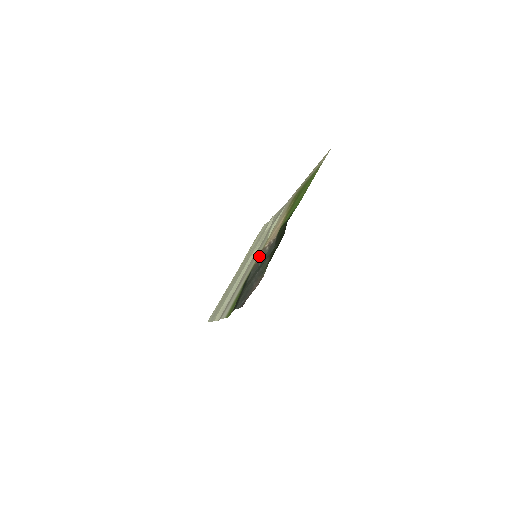
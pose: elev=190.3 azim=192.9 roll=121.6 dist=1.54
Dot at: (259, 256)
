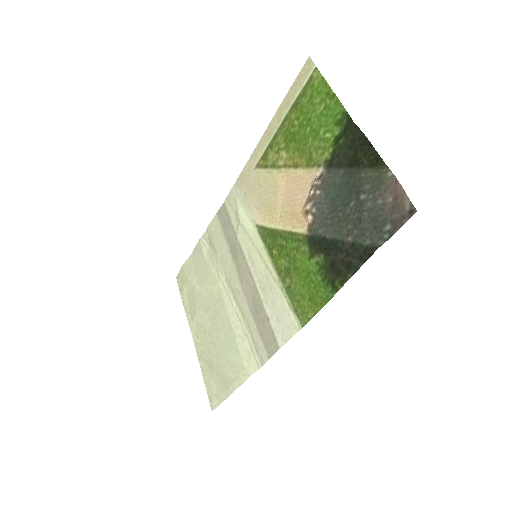
Dot at: (313, 209)
